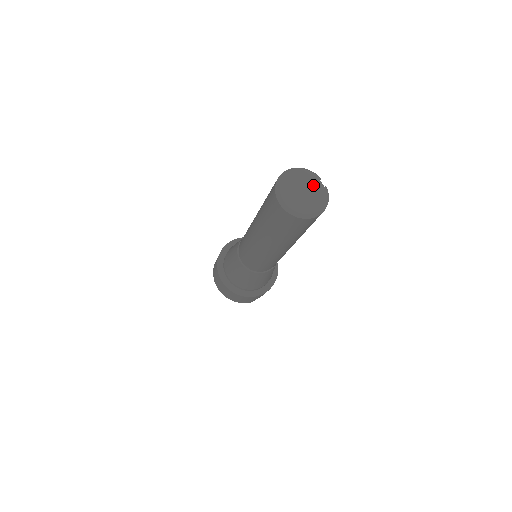
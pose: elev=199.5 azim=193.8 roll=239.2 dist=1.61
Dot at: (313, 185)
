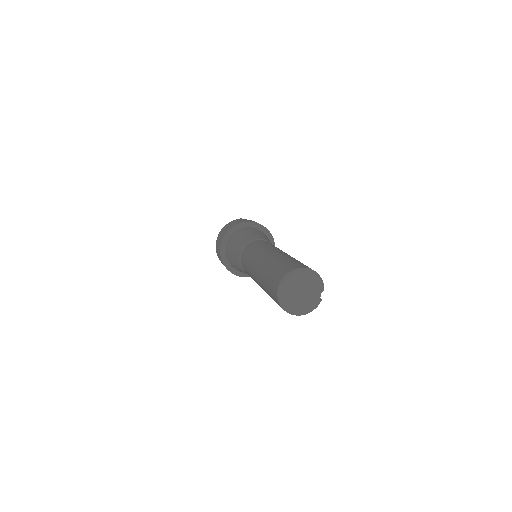
Dot at: (313, 293)
